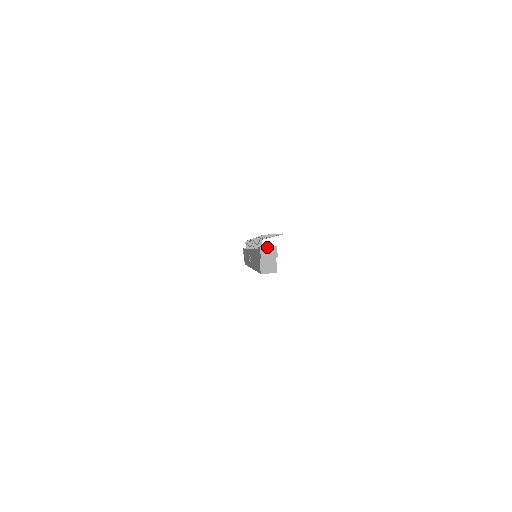
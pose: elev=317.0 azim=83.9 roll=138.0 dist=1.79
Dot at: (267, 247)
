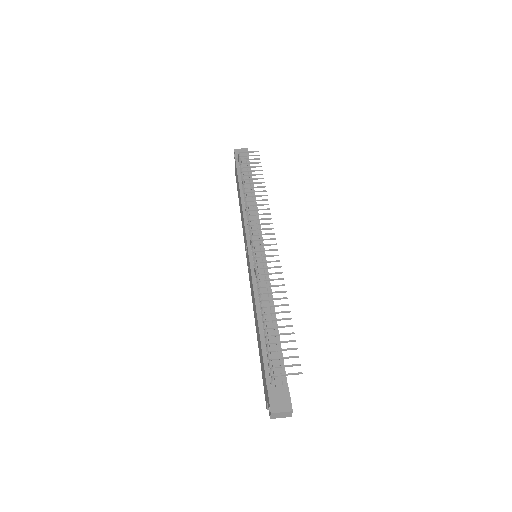
Dot at: (280, 413)
